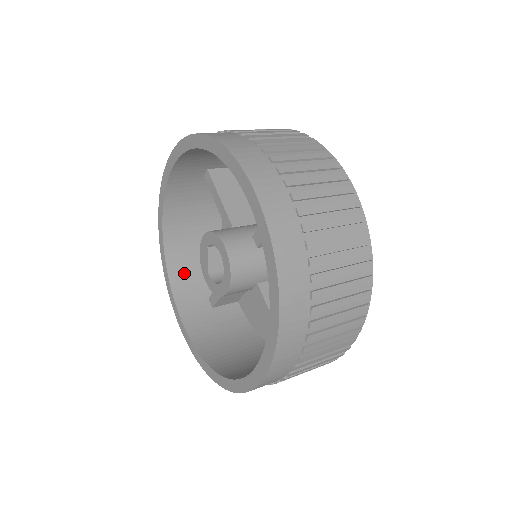
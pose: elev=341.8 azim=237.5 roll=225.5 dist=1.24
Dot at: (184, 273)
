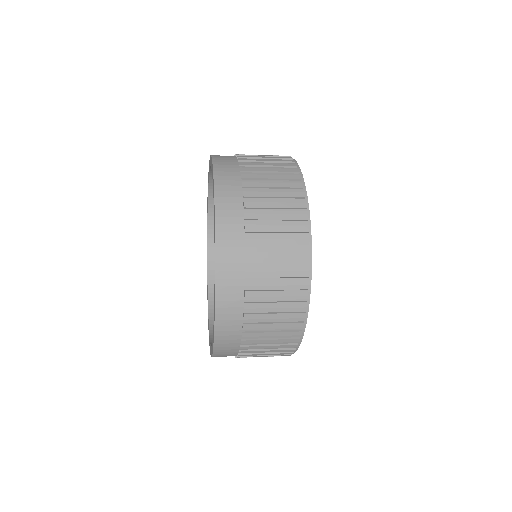
Dot at: occluded
